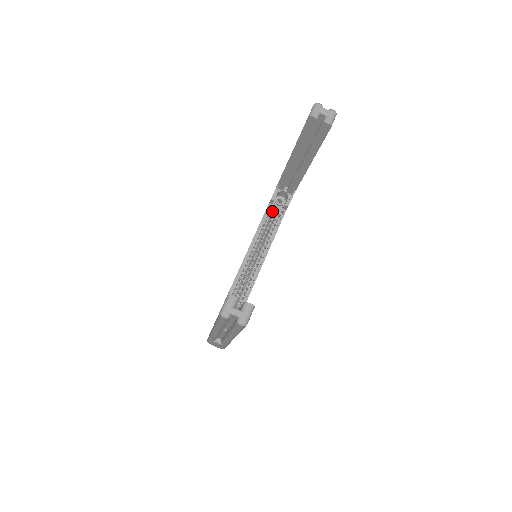
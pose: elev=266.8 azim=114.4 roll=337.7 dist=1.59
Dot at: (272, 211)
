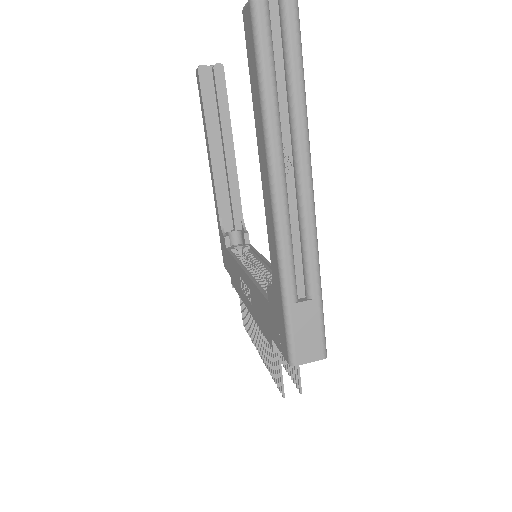
Dot at: (236, 250)
